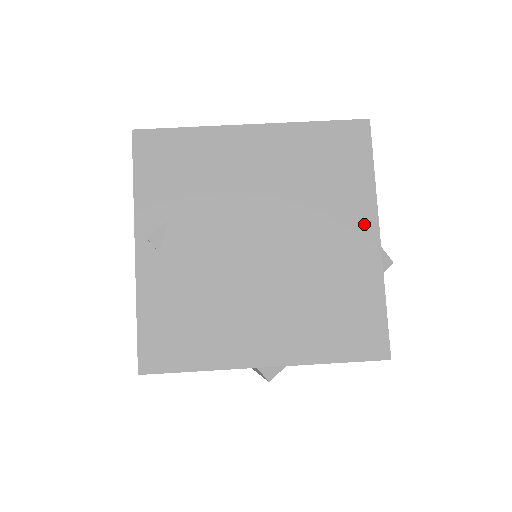
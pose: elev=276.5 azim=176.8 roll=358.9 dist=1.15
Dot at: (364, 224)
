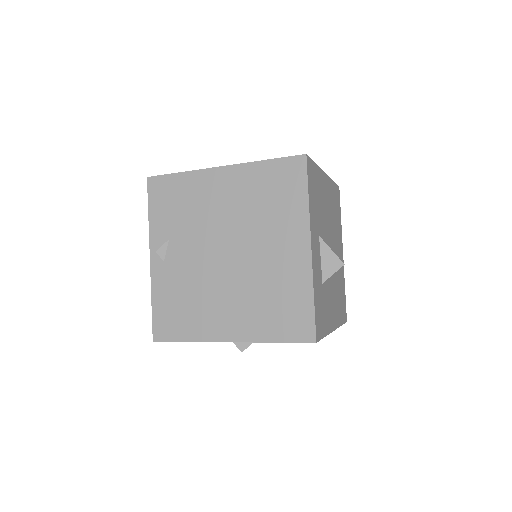
Dot at: (299, 239)
